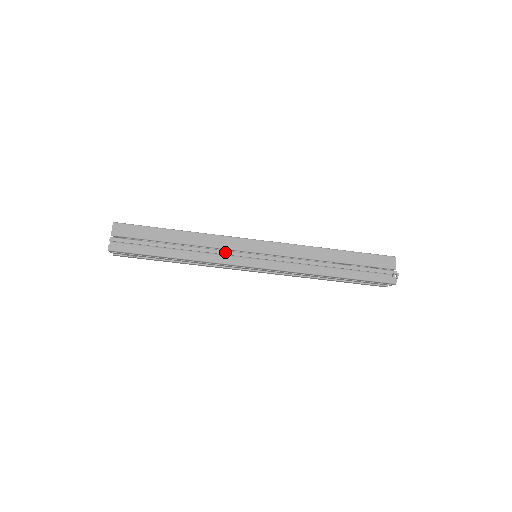
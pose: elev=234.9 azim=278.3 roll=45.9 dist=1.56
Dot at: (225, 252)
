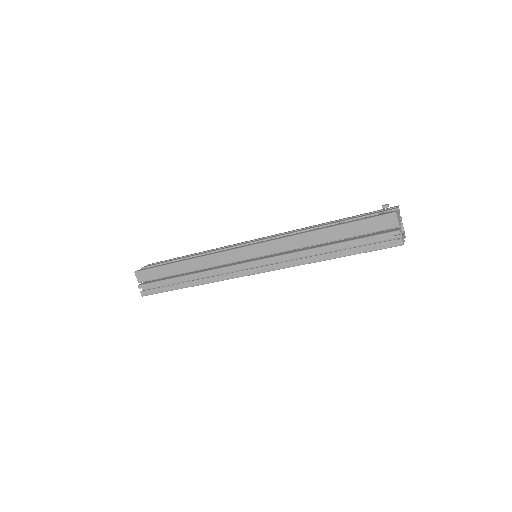
Dot at: (223, 269)
